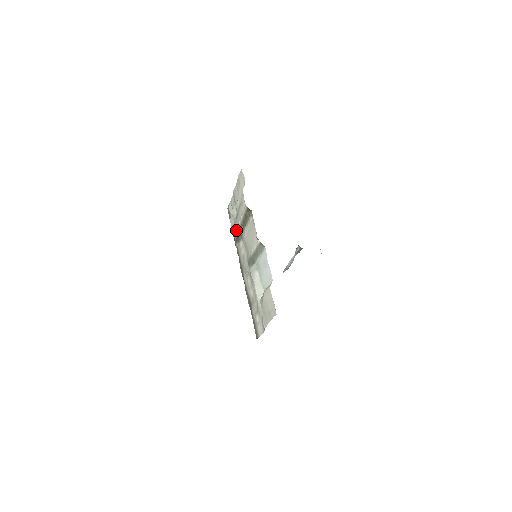
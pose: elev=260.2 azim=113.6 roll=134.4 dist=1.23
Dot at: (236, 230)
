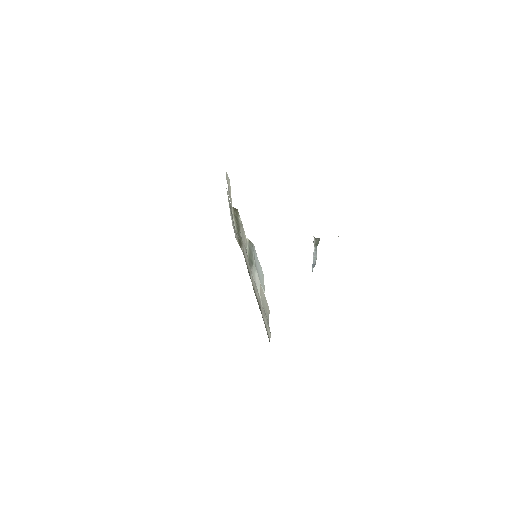
Dot at: (236, 234)
